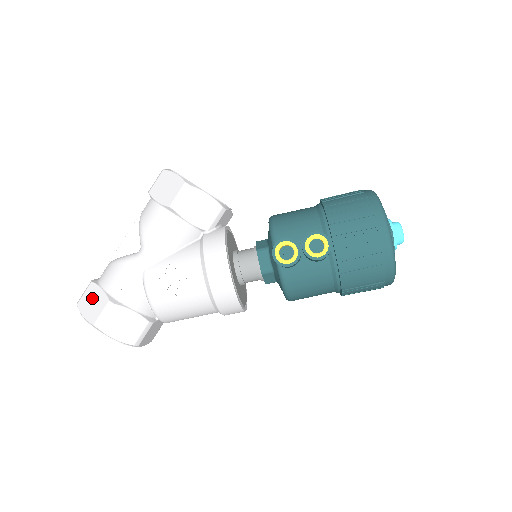
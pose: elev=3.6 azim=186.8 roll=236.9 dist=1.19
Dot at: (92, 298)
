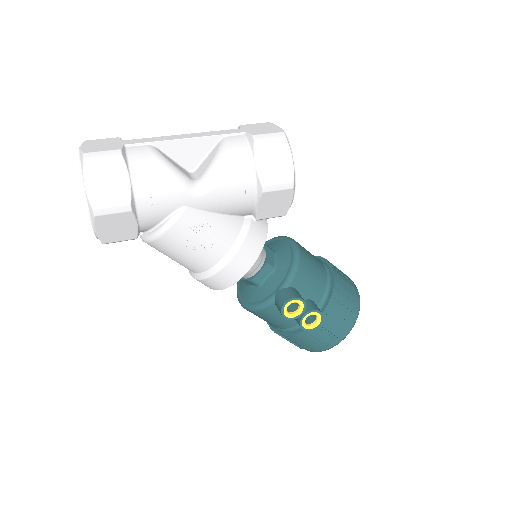
Dot at: (111, 176)
